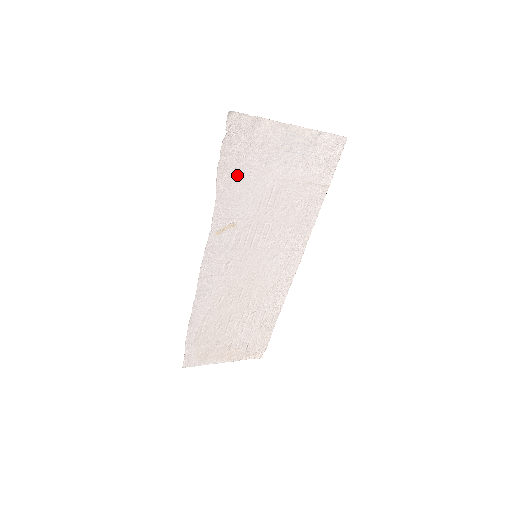
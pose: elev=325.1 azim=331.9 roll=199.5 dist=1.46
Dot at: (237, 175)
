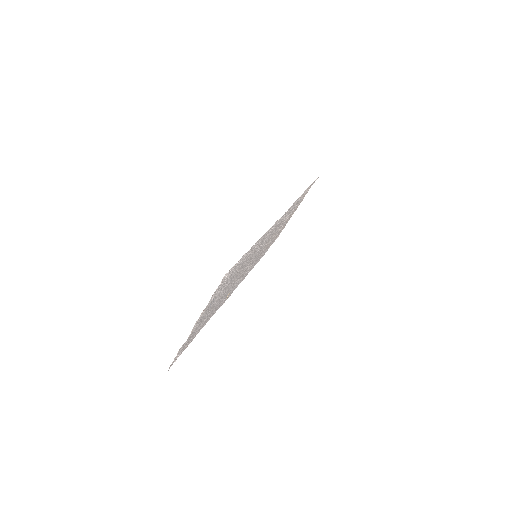
Dot at: (203, 324)
